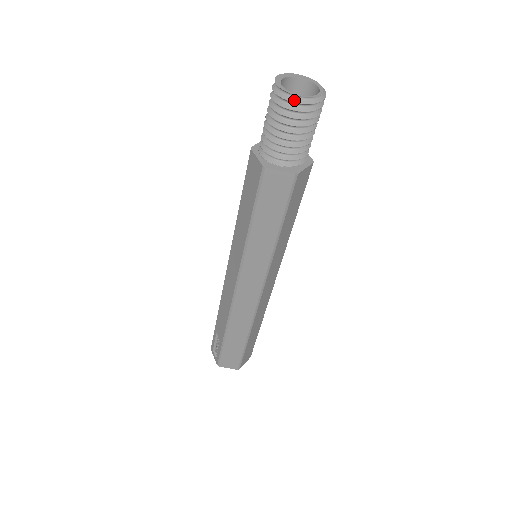
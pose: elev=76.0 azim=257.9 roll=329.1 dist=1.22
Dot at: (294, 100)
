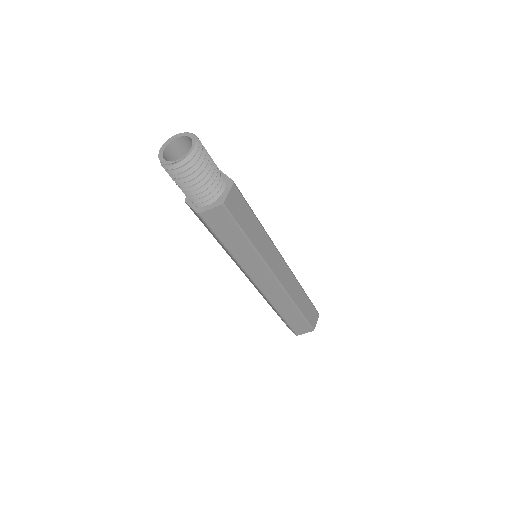
Dot at: (176, 166)
